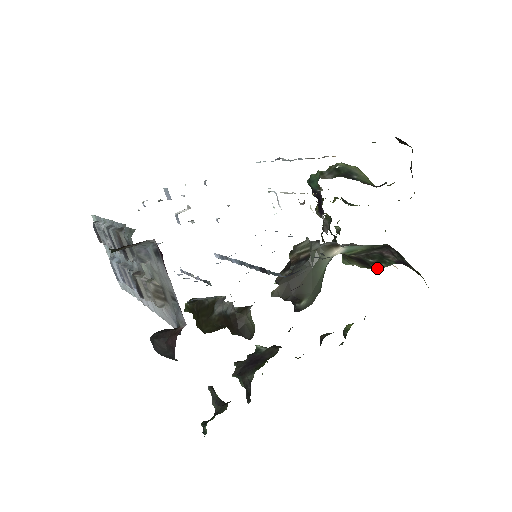
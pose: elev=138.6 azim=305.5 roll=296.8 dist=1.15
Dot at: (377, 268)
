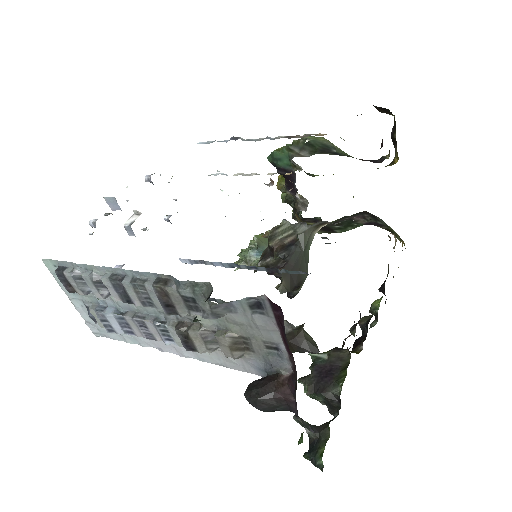
Dot at: (340, 232)
